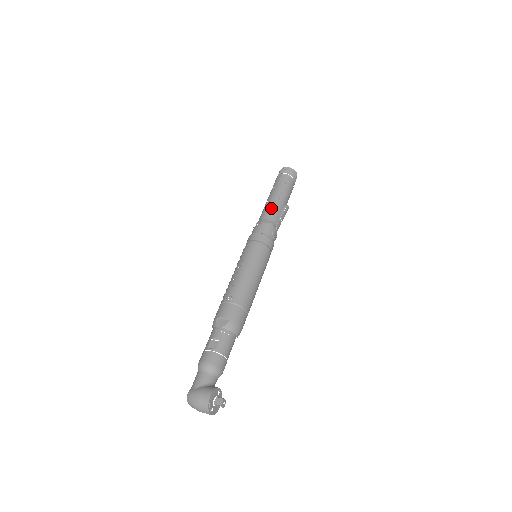
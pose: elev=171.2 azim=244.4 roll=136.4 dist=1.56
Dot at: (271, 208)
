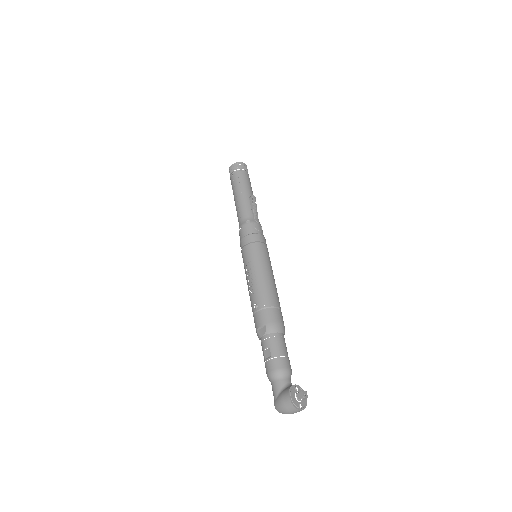
Dot at: (241, 209)
